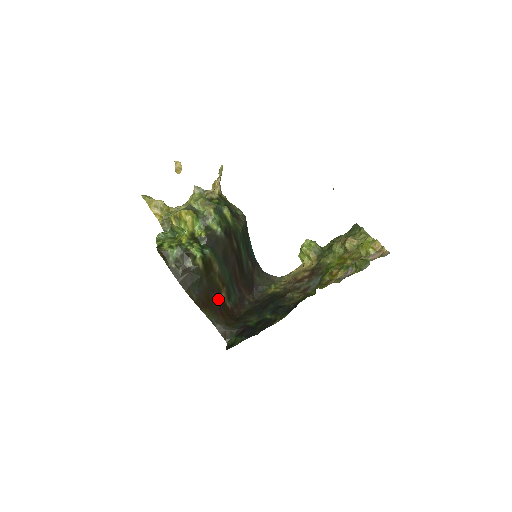
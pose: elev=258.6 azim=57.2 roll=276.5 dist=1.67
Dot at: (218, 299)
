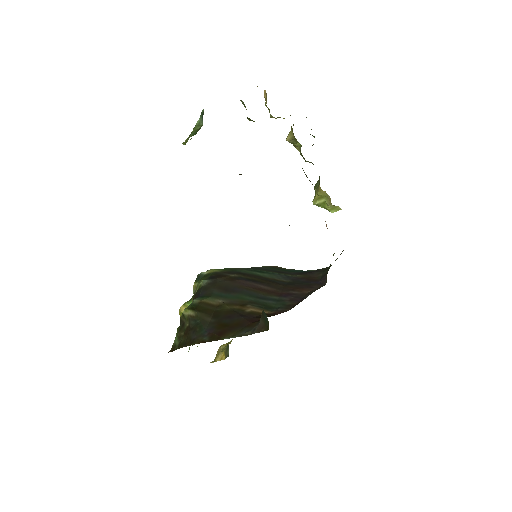
Dot at: (241, 317)
